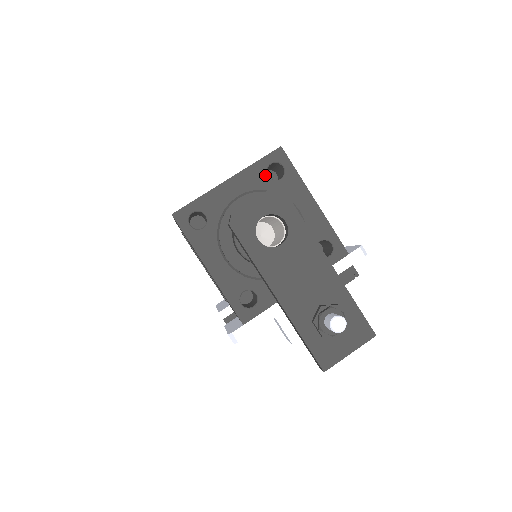
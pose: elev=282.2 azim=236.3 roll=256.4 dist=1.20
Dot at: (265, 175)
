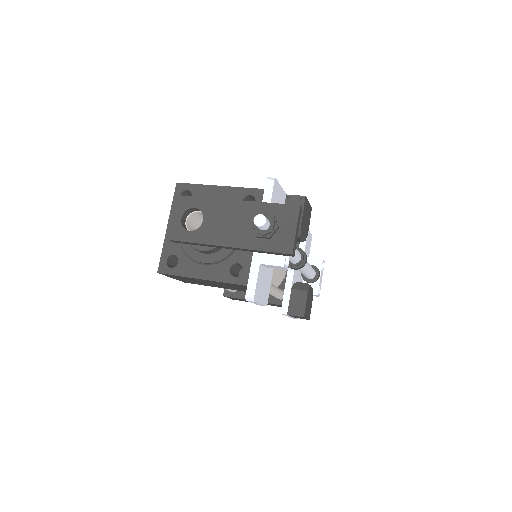
Dot at: occluded
